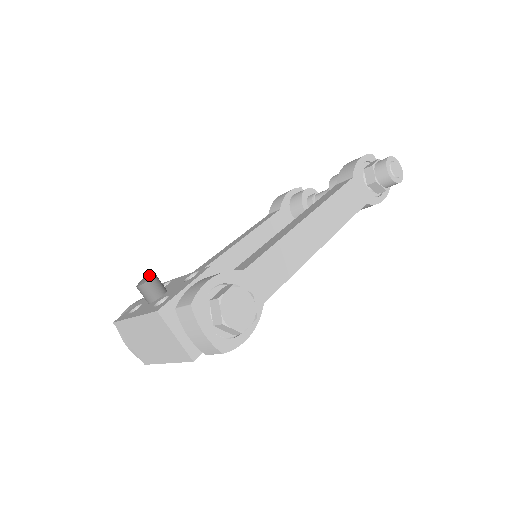
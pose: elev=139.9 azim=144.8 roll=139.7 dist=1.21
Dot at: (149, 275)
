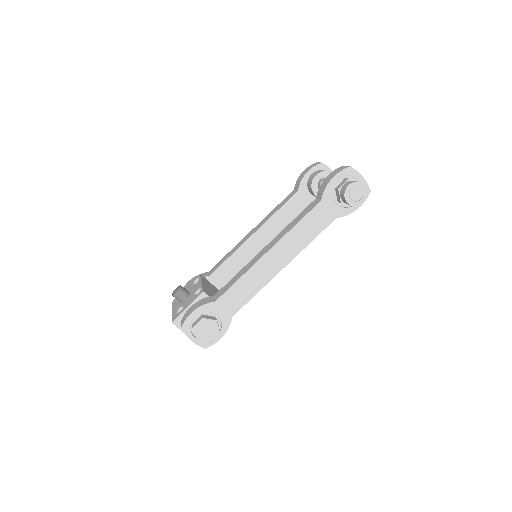
Dot at: (177, 288)
